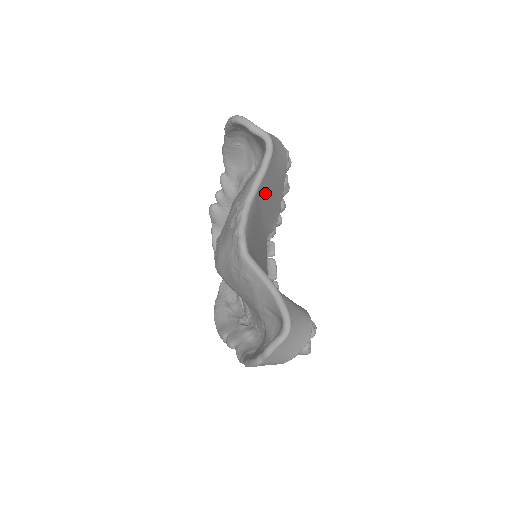
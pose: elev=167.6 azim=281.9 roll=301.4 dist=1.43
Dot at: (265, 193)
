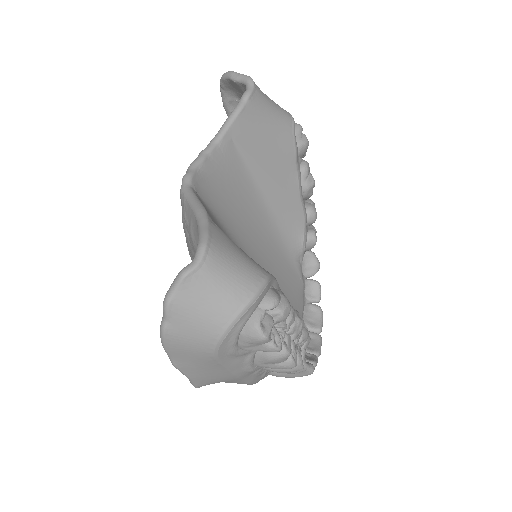
Dot at: (250, 151)
